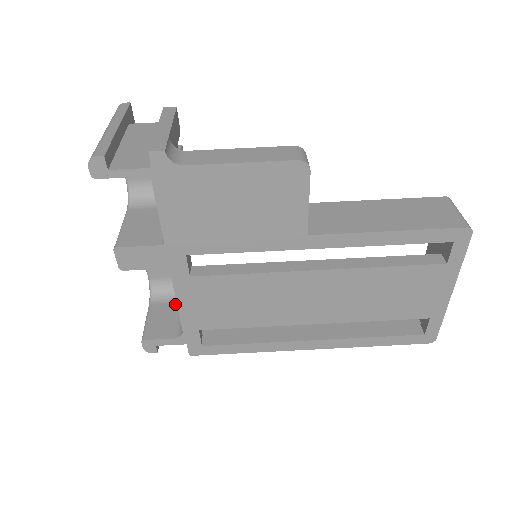
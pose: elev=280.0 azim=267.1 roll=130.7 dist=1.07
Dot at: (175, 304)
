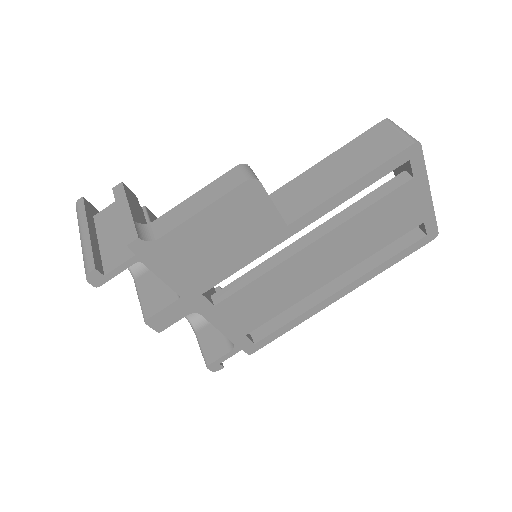
Dot at: occluded
